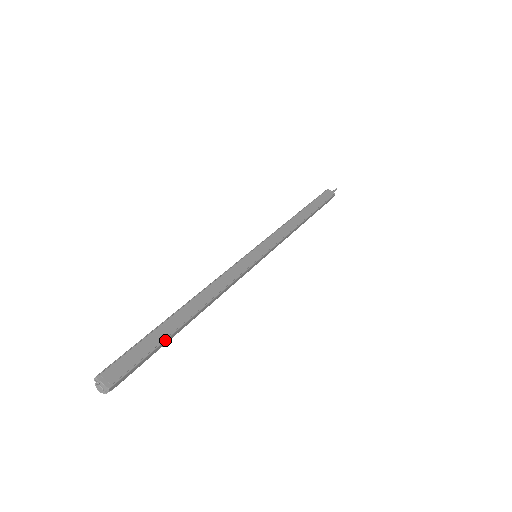
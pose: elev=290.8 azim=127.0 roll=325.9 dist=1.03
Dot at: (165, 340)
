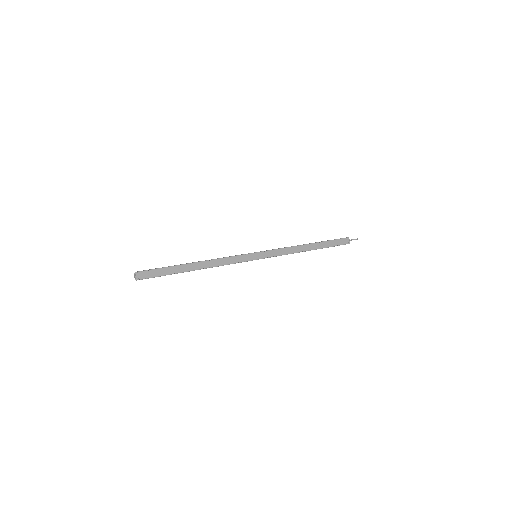
Dot at: occluded
